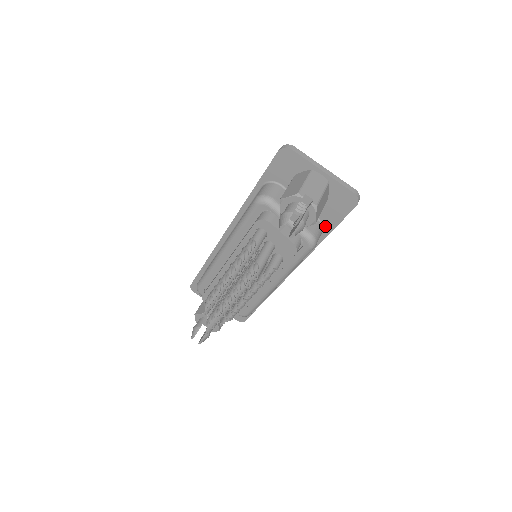
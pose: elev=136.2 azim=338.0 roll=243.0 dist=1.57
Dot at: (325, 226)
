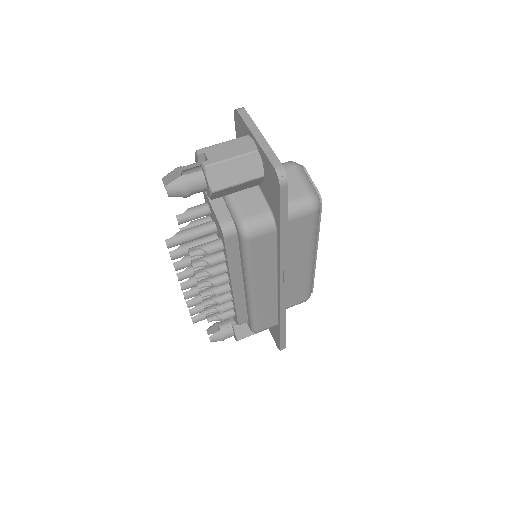
Dot at: (275, 219)
